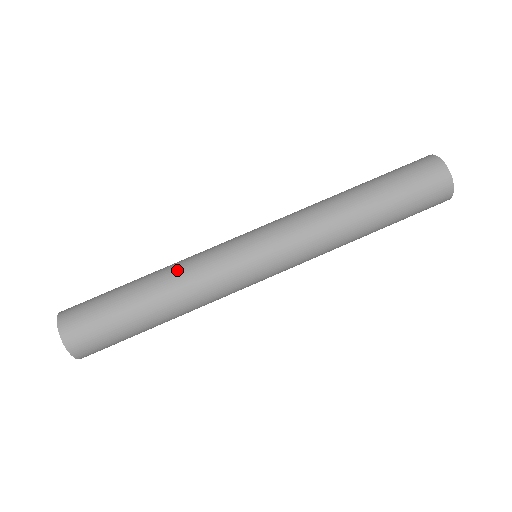
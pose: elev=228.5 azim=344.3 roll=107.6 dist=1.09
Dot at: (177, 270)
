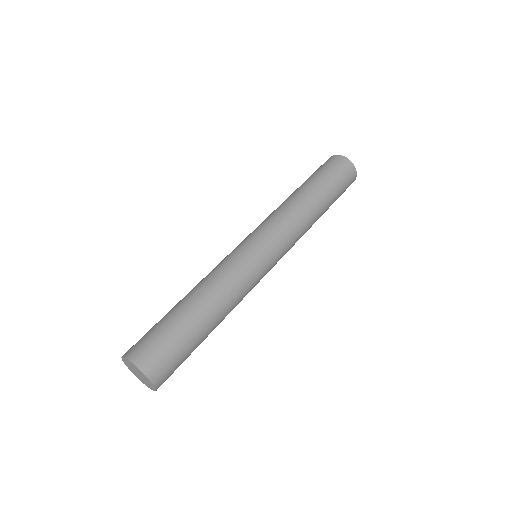
Dot at: (220, 288)
